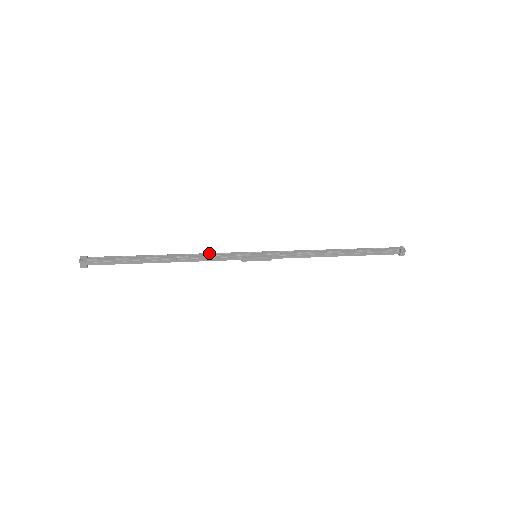
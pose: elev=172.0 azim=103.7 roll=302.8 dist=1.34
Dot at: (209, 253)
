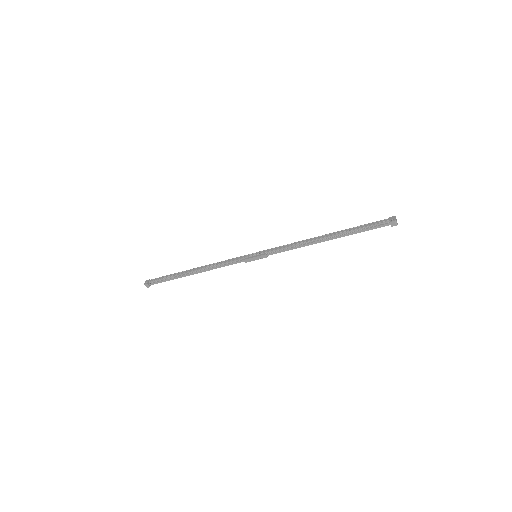
Dot at: (222, 261)
